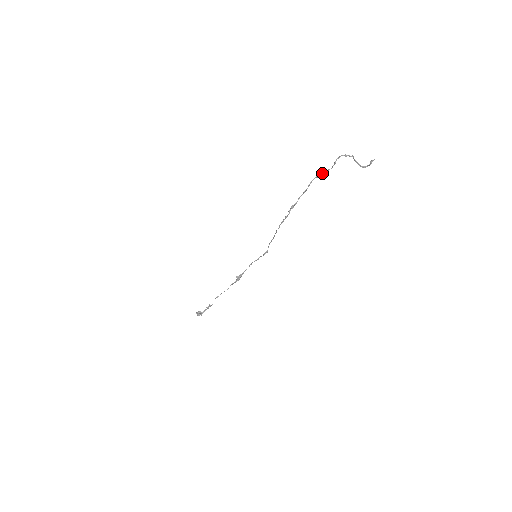
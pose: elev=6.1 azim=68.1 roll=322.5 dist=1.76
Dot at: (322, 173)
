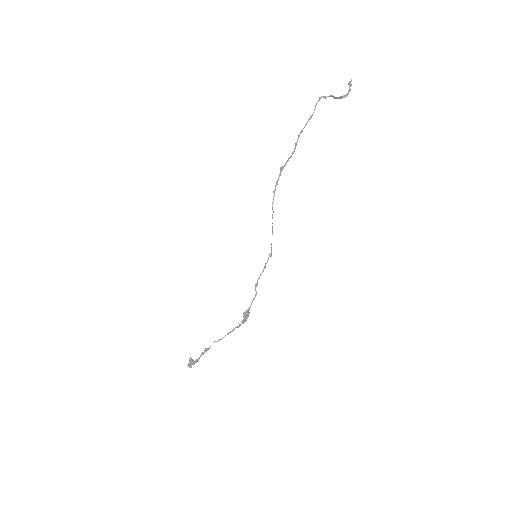
Dot at: (306, 124)
